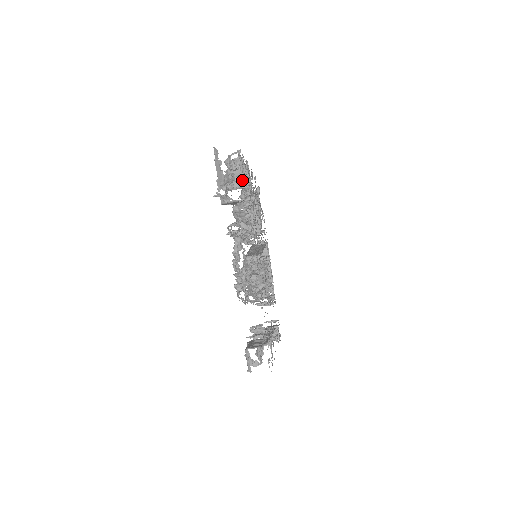
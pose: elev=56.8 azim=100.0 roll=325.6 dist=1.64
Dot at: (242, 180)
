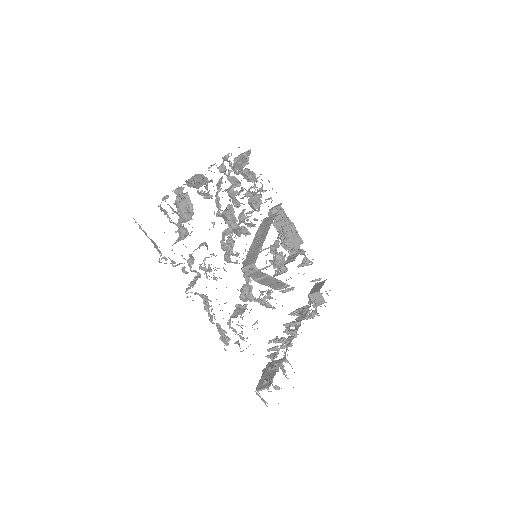
Dot at: (188, 219)
